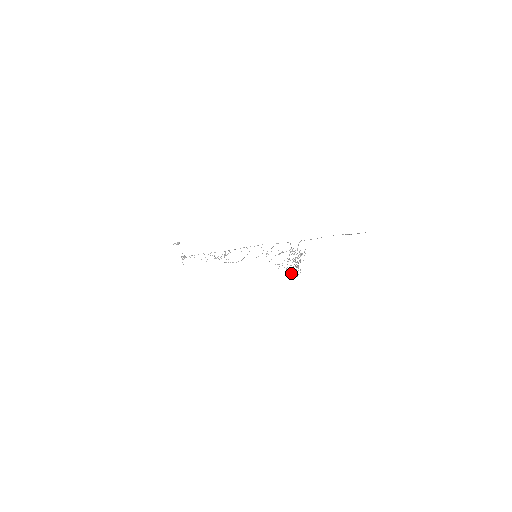
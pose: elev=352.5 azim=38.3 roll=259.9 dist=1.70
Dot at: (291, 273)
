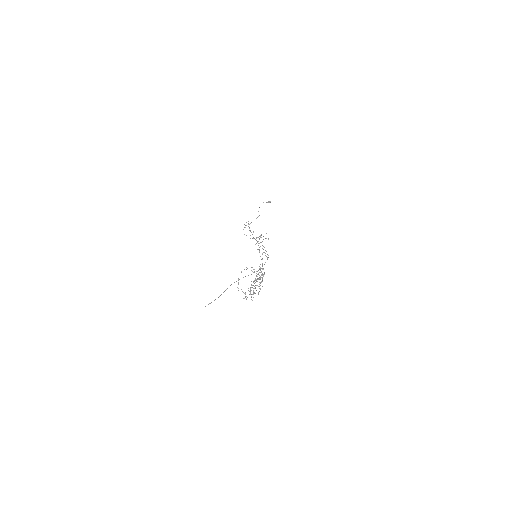
Dot at: occluded
